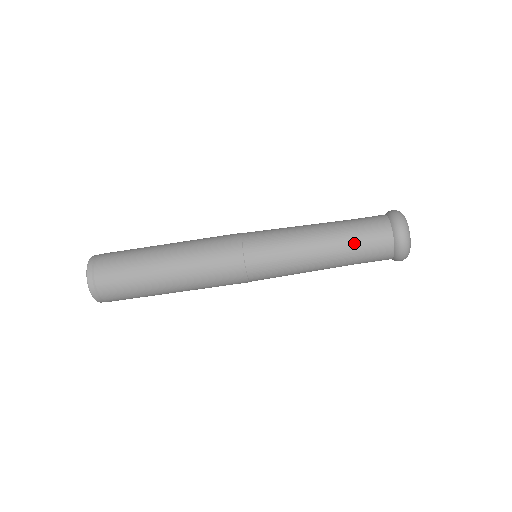
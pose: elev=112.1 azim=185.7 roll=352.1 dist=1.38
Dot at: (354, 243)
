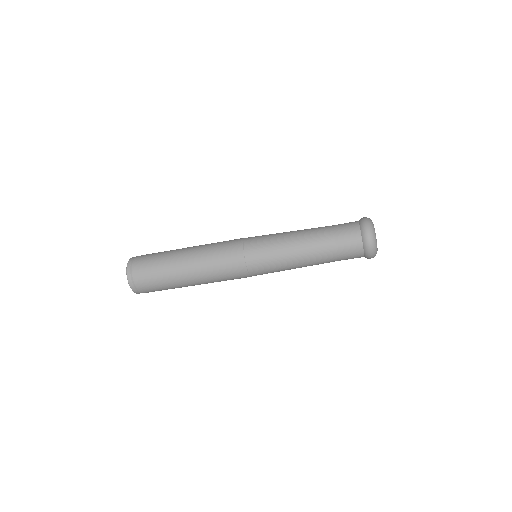
Dot at: (333, 260)
